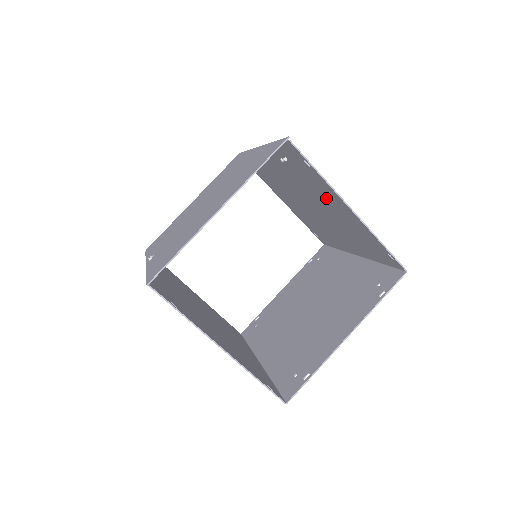
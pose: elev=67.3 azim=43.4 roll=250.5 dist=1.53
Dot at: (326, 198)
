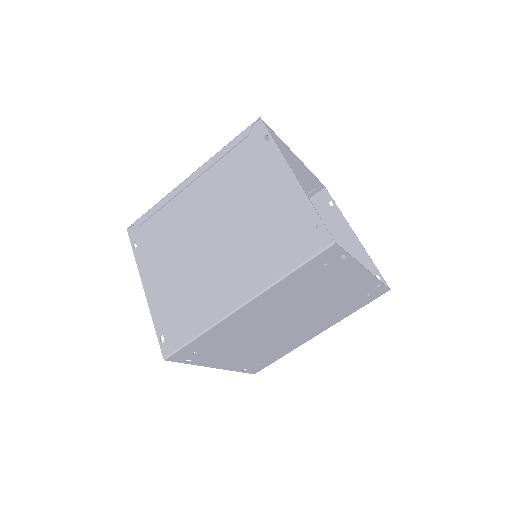
Dot at: occluded
